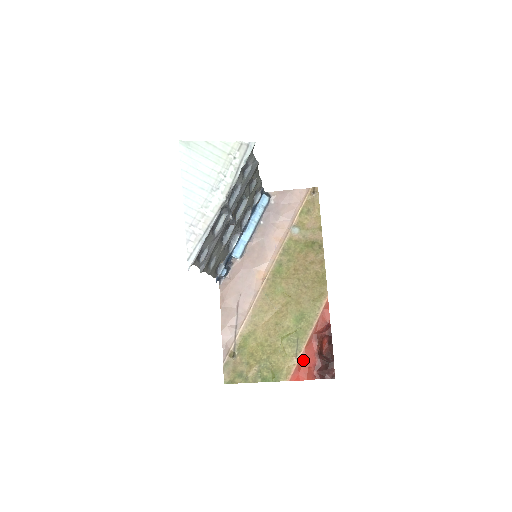
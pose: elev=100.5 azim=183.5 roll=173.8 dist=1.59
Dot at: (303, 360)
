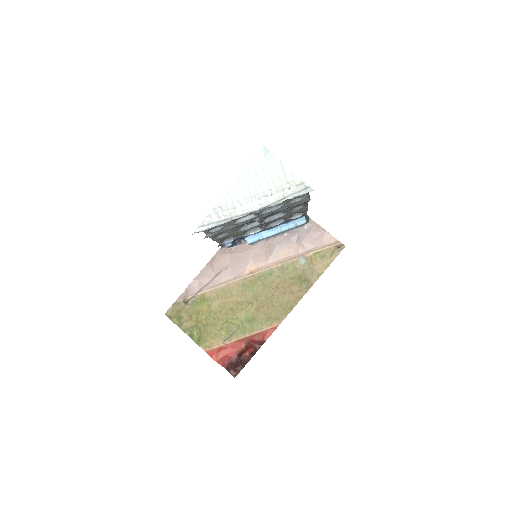
Dot at: (226, 348)
